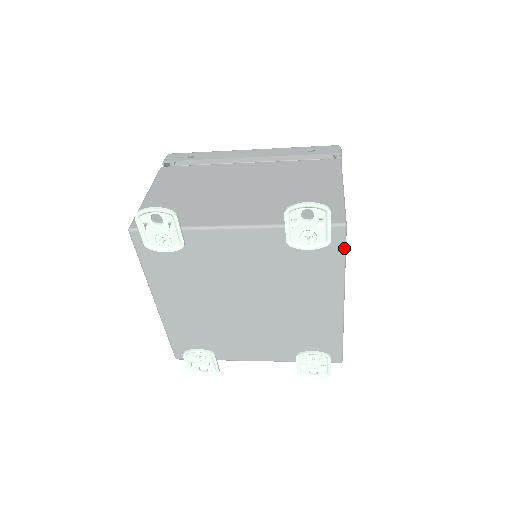
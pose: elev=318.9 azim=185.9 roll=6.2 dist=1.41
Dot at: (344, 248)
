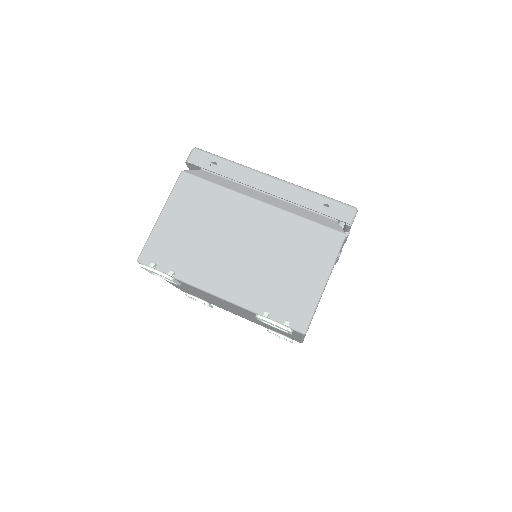
Dot at: (303, 336)
